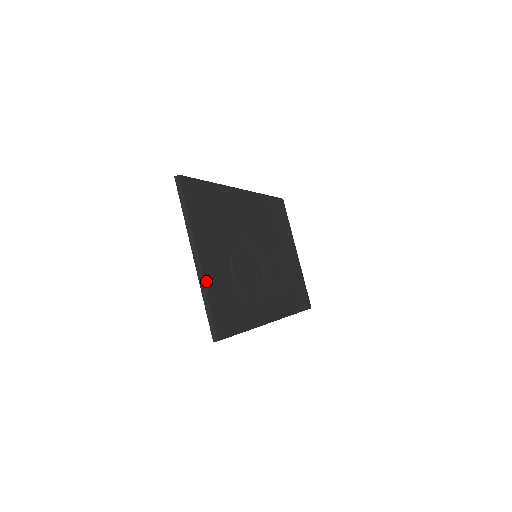
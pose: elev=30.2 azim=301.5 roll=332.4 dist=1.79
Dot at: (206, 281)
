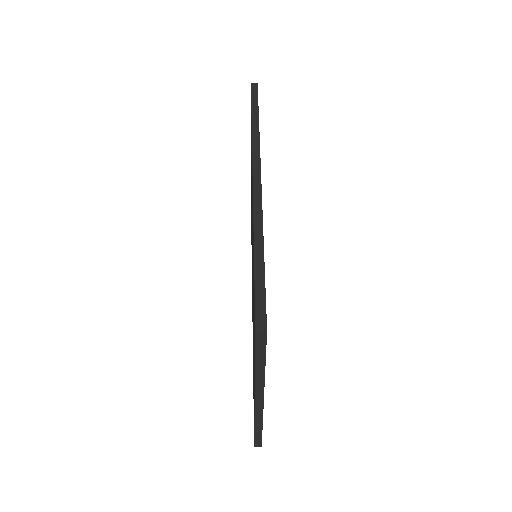
Dot at: occluded
